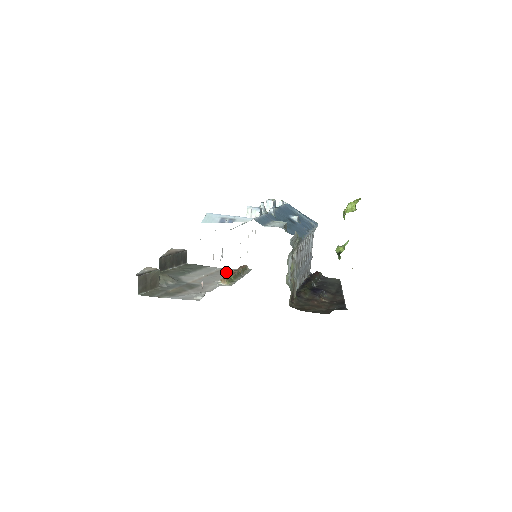
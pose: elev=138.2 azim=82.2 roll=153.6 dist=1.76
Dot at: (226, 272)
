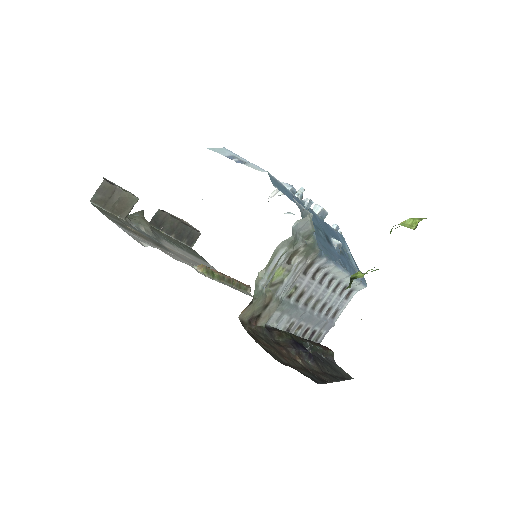
Dot at: occluded
